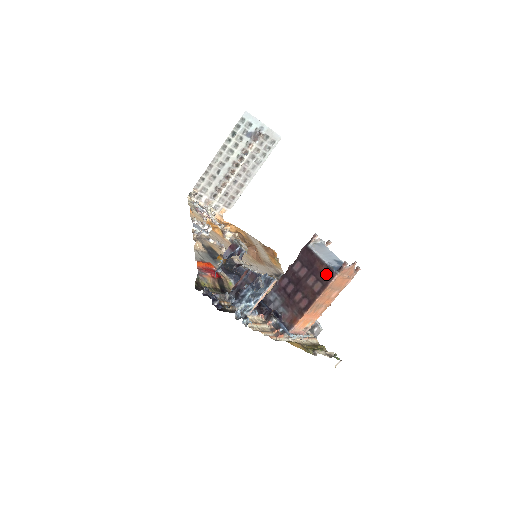
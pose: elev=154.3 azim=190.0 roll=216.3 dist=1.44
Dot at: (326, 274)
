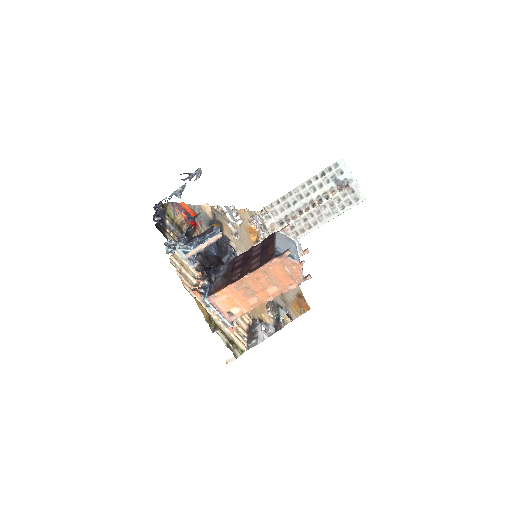
Dot at: (269, 256)
